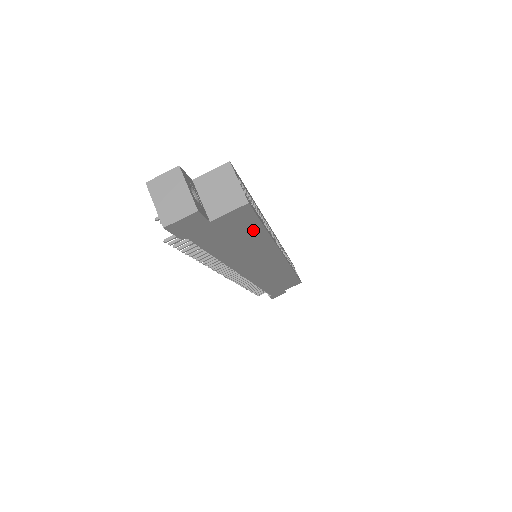
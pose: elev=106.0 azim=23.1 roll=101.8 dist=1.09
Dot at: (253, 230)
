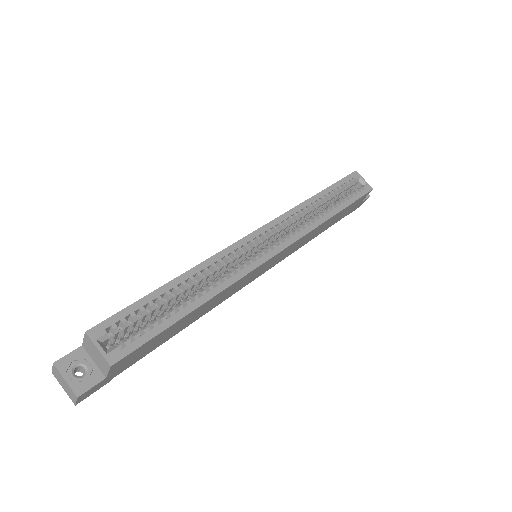
Dot at: (168, 330)
